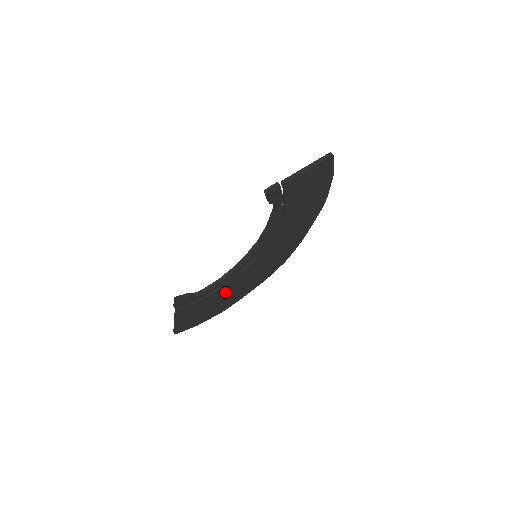
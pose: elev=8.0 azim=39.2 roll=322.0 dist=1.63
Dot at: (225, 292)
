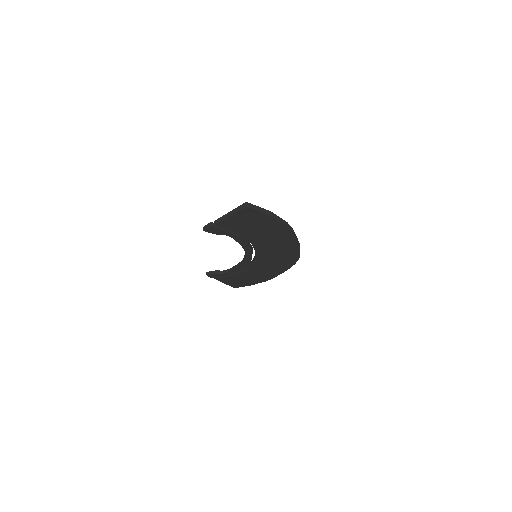
Dot at: (252, 272)
